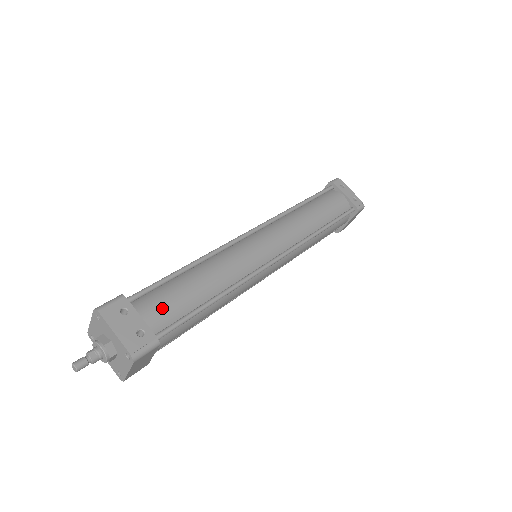
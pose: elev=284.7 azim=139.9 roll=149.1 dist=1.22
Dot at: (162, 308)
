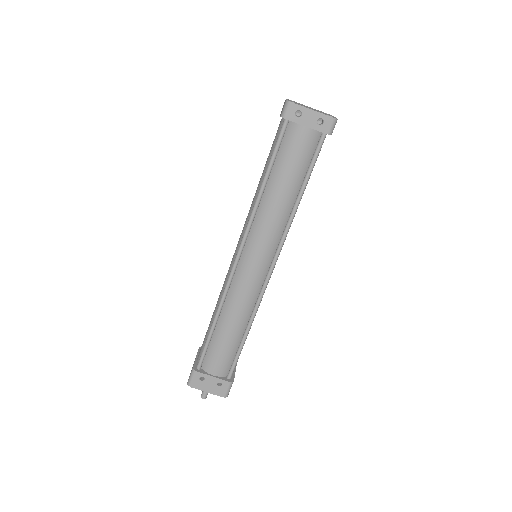
Dot at: (220, 363)
